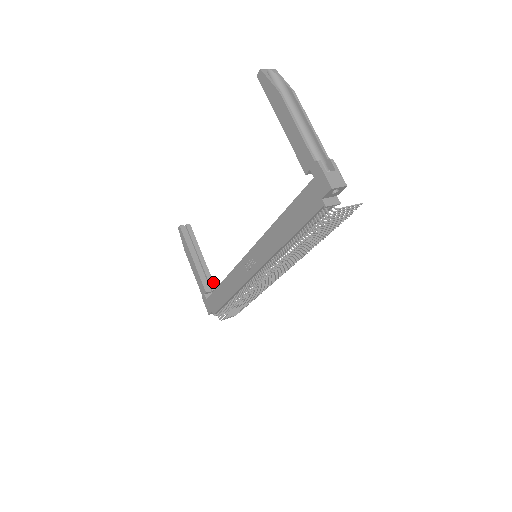
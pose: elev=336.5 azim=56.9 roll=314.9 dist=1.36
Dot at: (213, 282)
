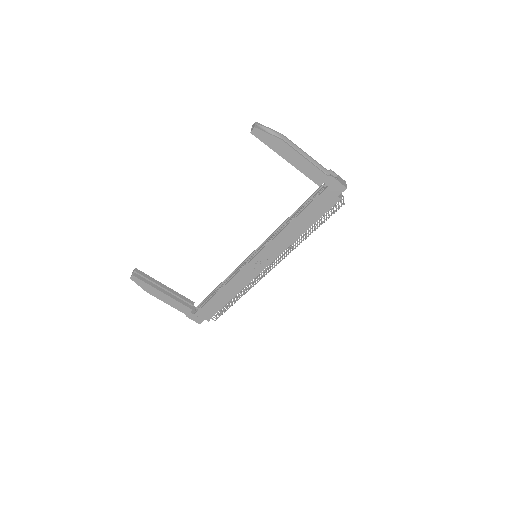
Dot at: (188, 299)
